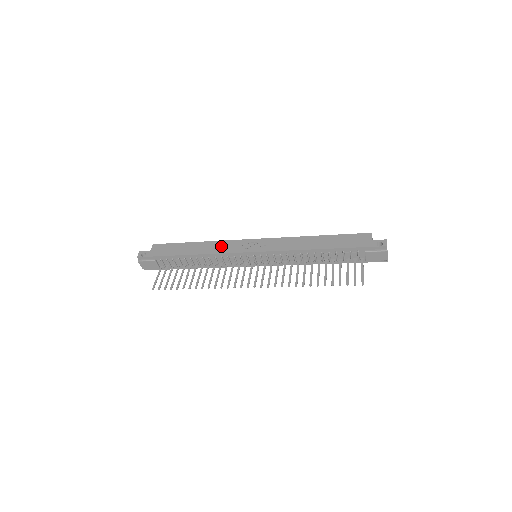
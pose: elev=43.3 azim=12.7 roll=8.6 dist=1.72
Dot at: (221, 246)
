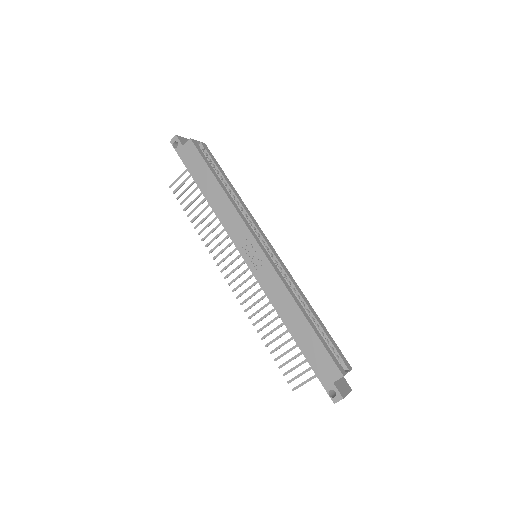
Dot at: (230, 218)
